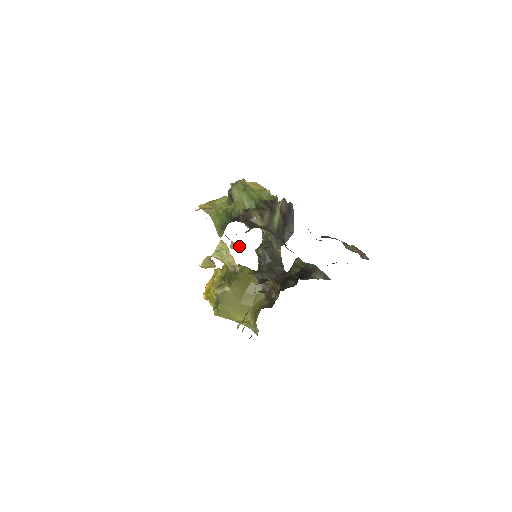
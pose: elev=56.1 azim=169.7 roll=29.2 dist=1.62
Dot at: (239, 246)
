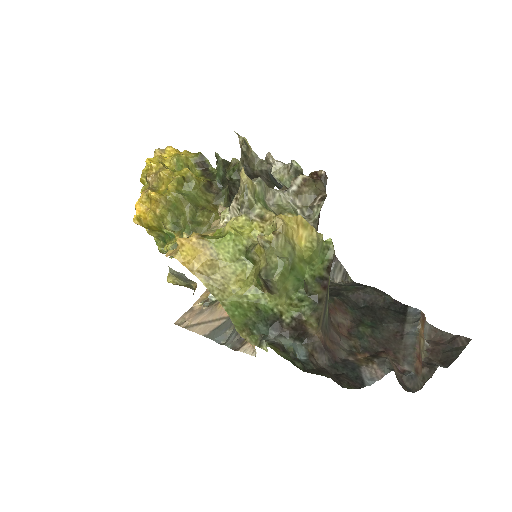
Dot at: occluded
